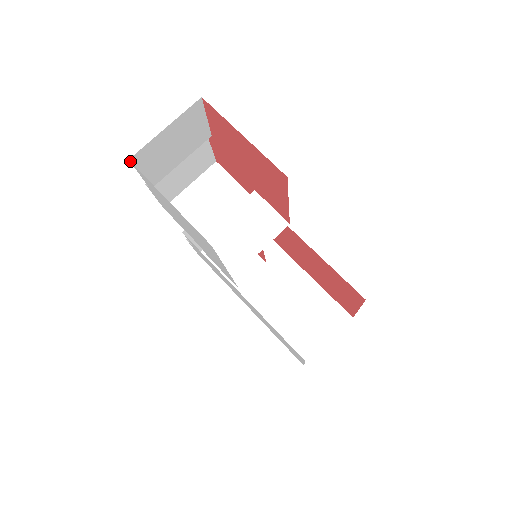
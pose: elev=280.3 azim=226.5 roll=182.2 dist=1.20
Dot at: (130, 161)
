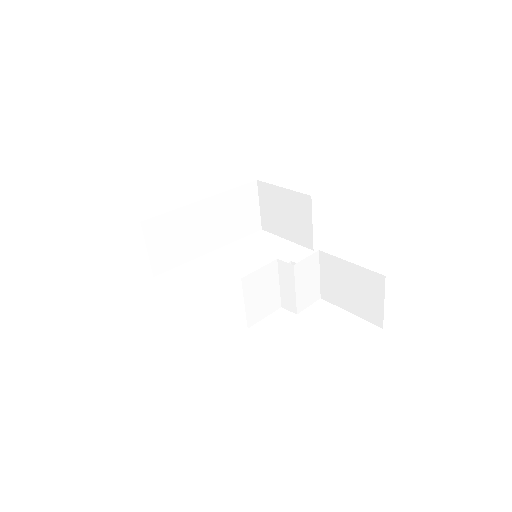
Dot at: occluded
